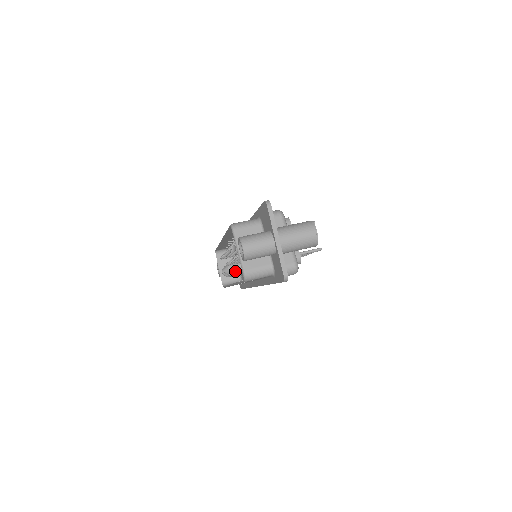
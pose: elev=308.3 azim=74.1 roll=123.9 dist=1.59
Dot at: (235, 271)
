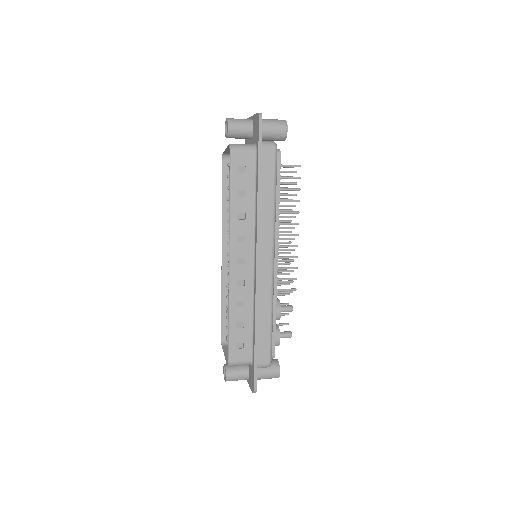
Dot at: occluded
